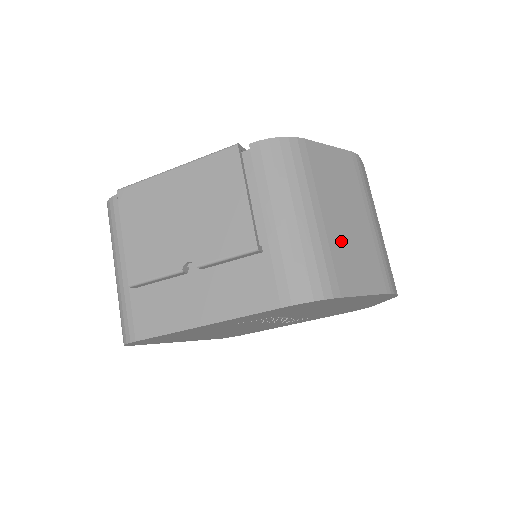
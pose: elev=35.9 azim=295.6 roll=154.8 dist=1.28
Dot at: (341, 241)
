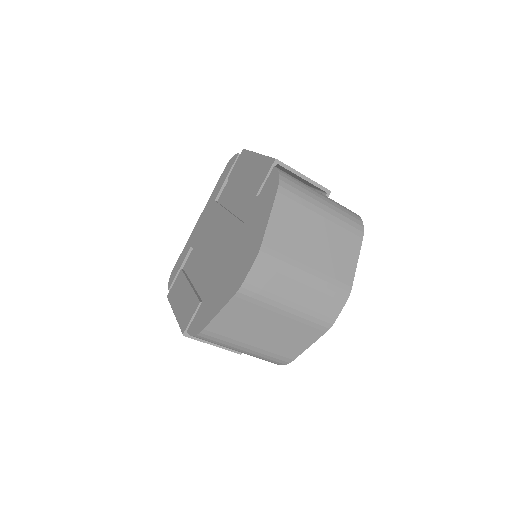
Dot at: (273, 343)
